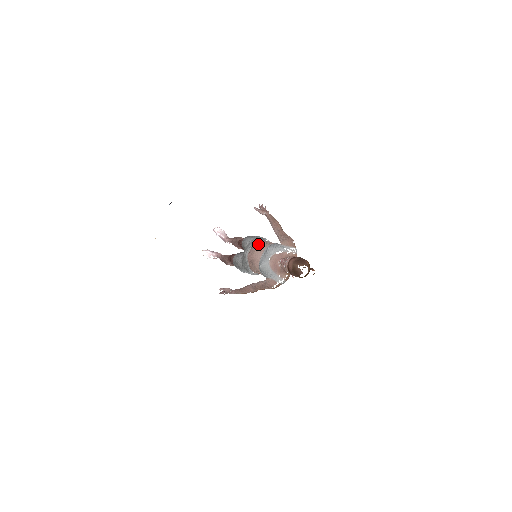
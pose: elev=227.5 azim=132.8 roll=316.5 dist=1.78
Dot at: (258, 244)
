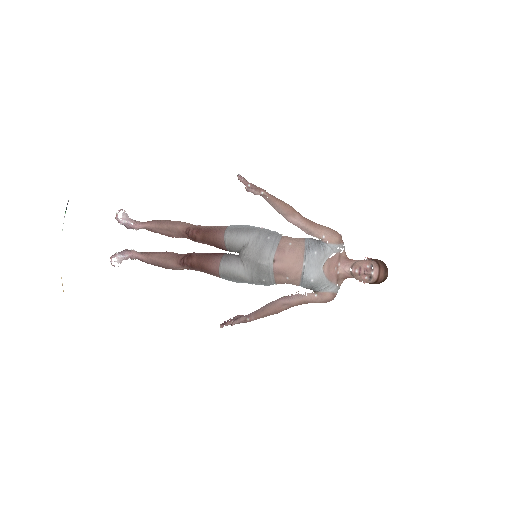
Dot at: (284, 247)
